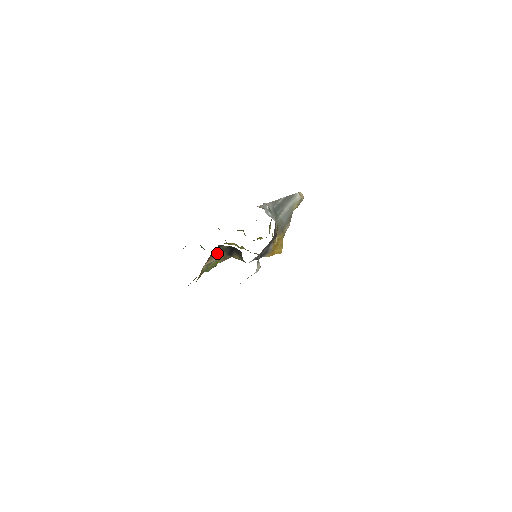
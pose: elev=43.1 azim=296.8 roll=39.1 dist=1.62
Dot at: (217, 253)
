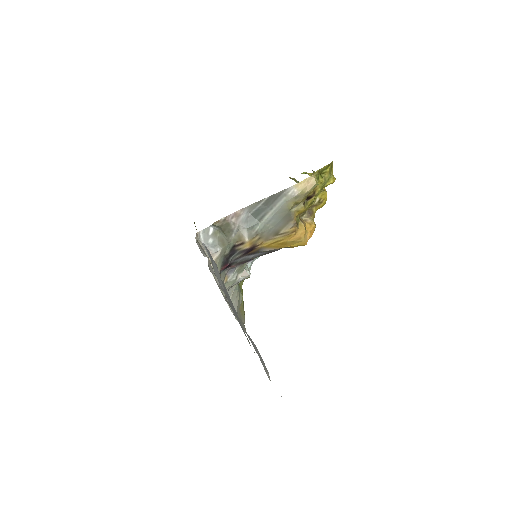
Dot at: occluded
